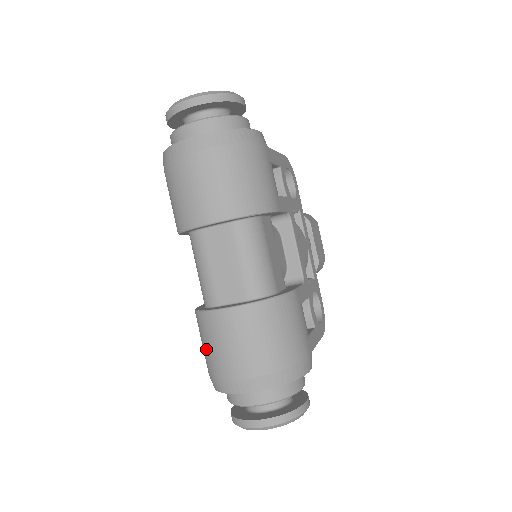
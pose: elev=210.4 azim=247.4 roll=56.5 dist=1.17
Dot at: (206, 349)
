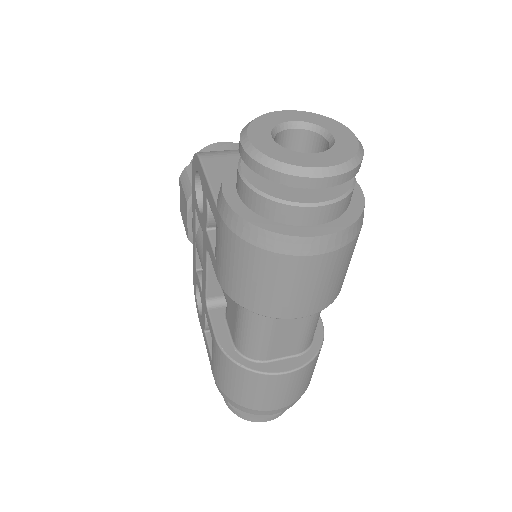
Dot at: (240, 390)
